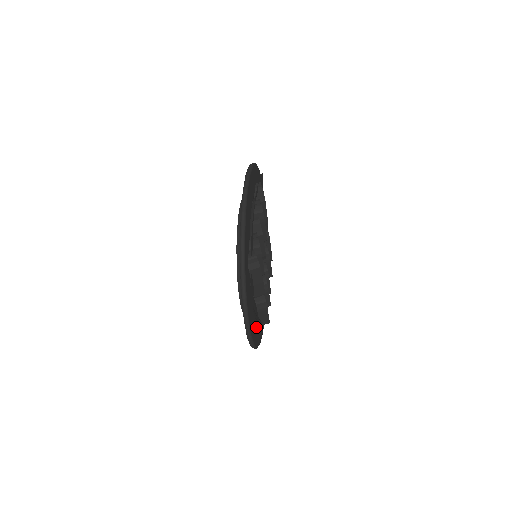
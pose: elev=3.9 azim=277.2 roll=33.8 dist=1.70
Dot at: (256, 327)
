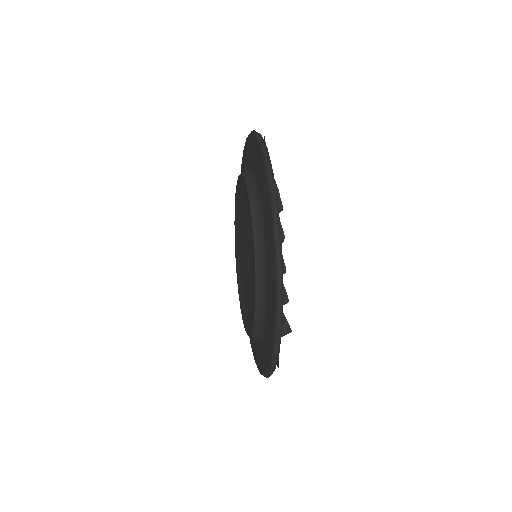
Dot at: occluded
